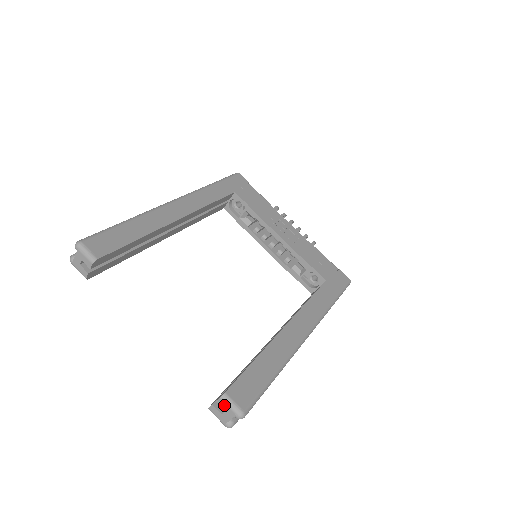
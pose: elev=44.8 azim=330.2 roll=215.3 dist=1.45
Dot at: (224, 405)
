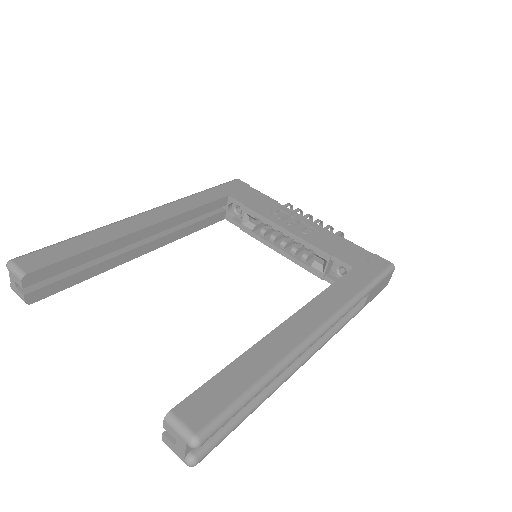
Dot at: (171, 430)
